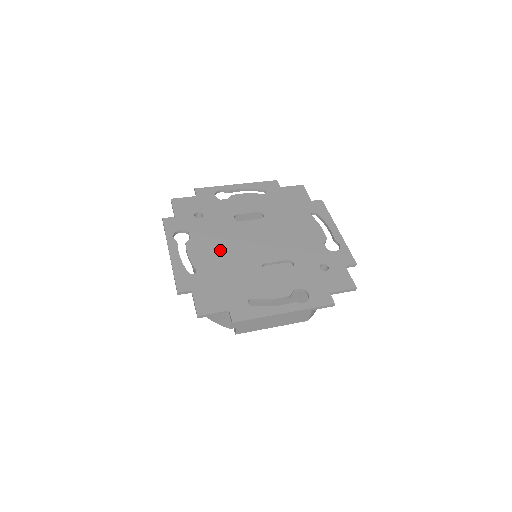
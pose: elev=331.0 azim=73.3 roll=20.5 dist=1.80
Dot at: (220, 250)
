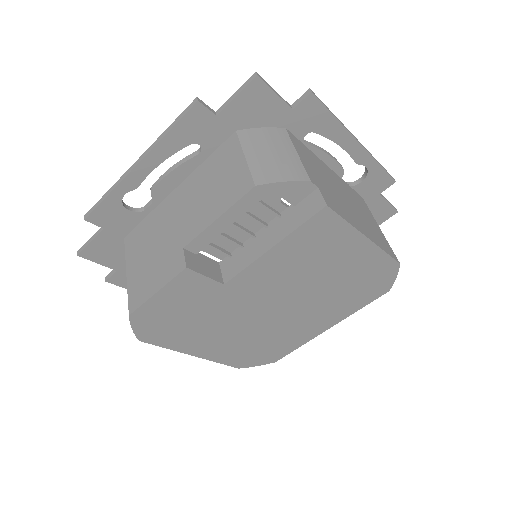
Dot at: occluded
